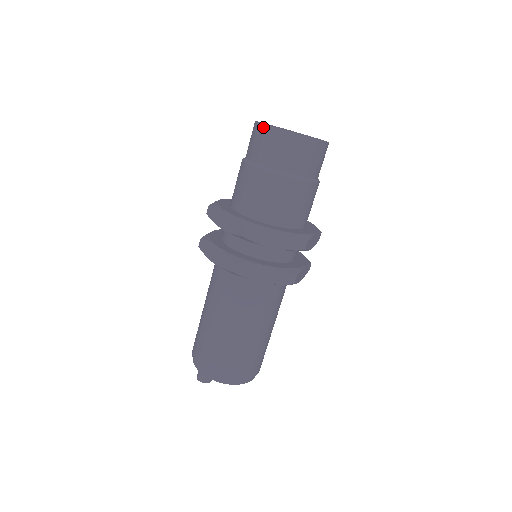
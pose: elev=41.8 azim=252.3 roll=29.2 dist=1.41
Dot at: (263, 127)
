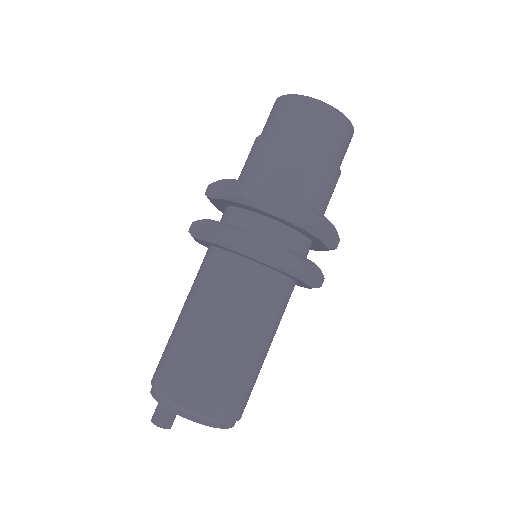
Dot at: (281, 98)
